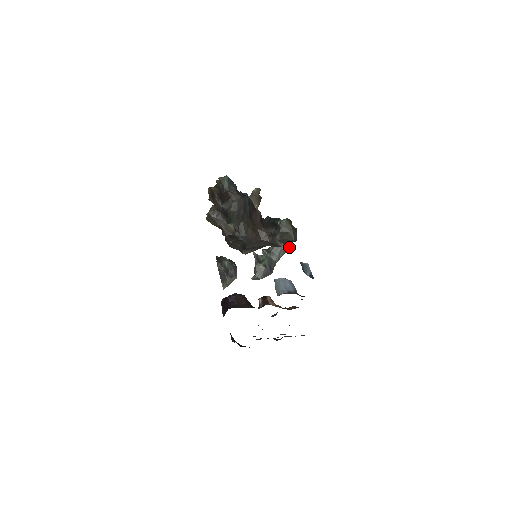
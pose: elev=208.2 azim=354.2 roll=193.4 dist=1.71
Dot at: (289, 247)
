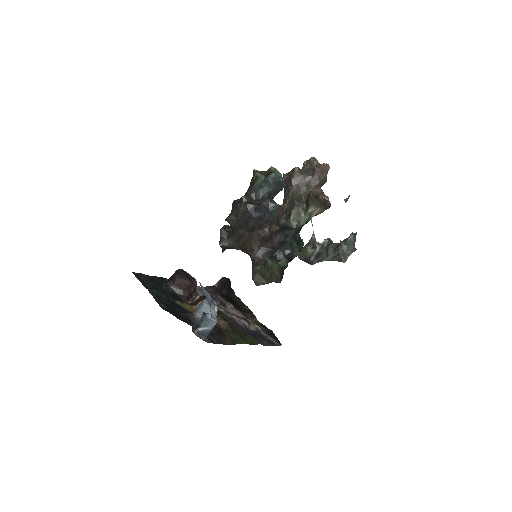
Dot at: (257, 284)
